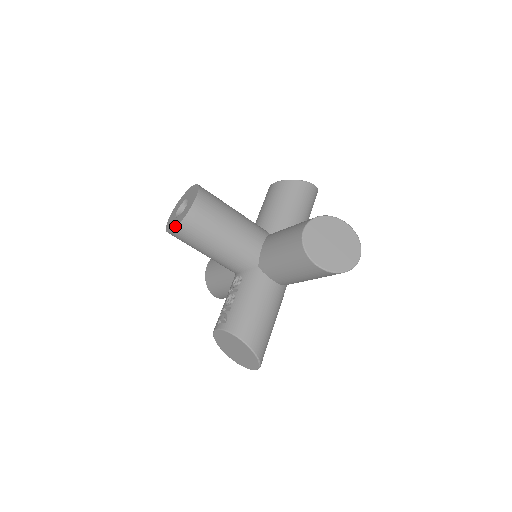
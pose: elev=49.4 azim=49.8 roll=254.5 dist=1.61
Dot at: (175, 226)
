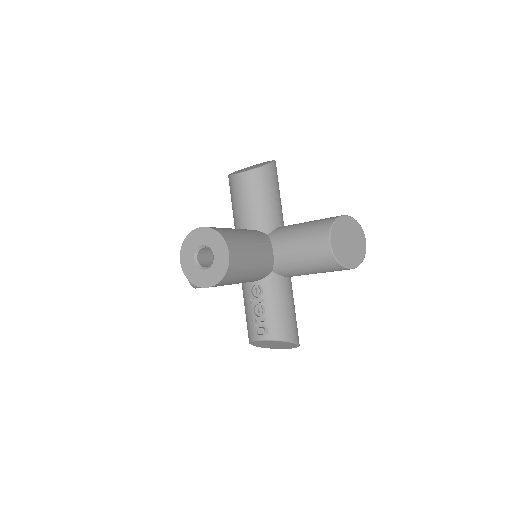
Dot at: (213, 283)
